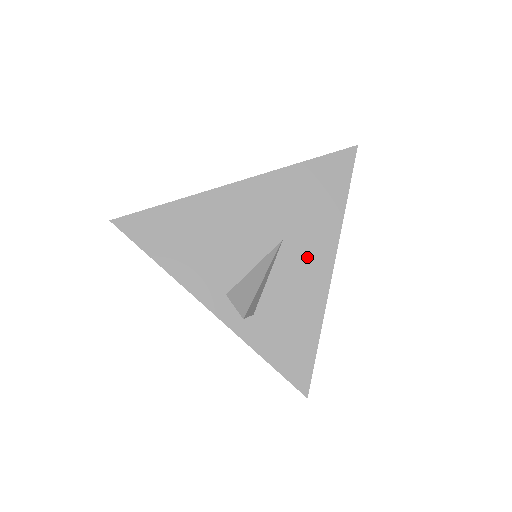
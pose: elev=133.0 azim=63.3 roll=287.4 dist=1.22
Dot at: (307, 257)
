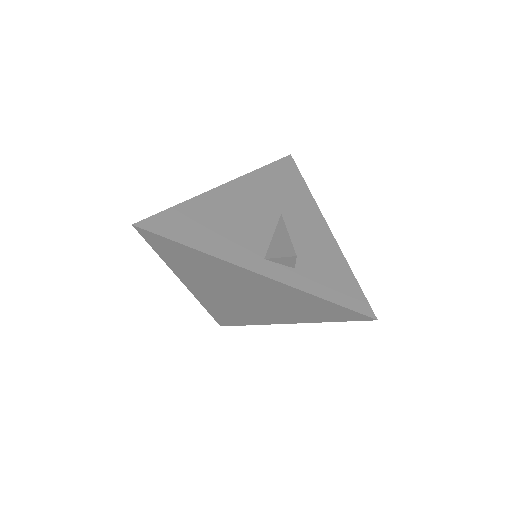
Dot at: (305, 221)
